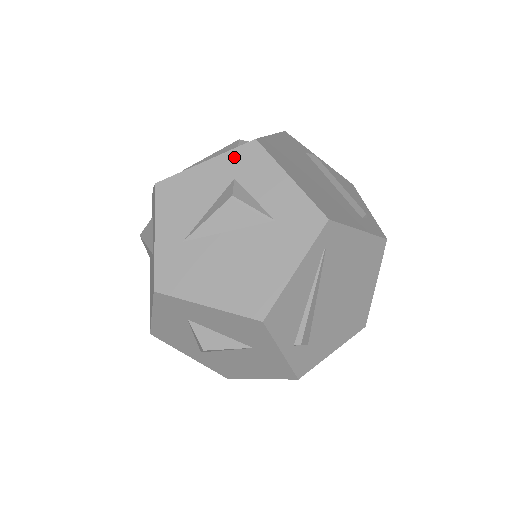
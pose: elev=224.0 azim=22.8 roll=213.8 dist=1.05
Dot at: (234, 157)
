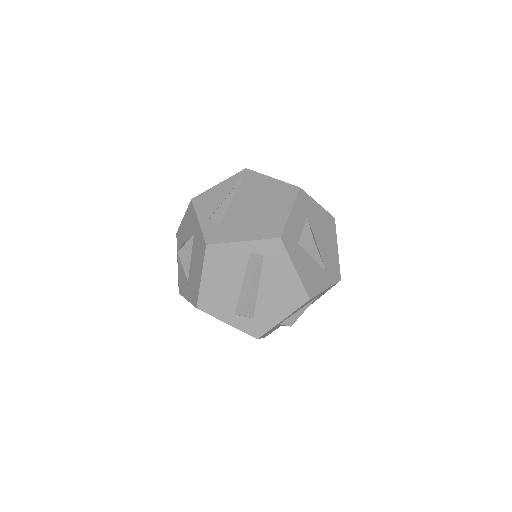
Dot at: occluded
